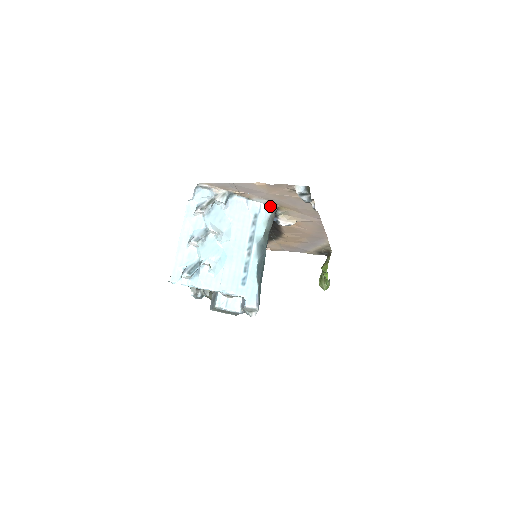
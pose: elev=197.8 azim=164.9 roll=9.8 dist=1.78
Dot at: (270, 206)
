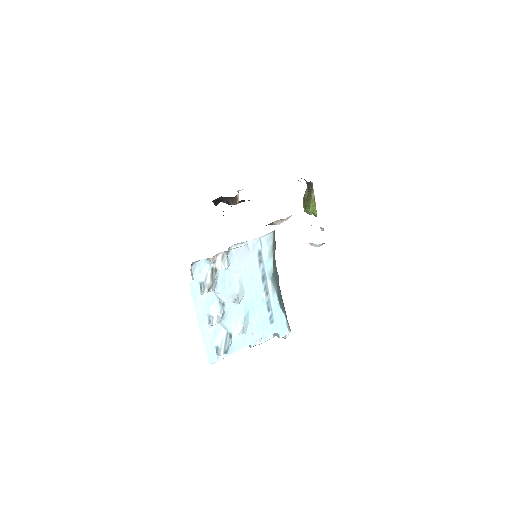
Dot at: (270, 234)
